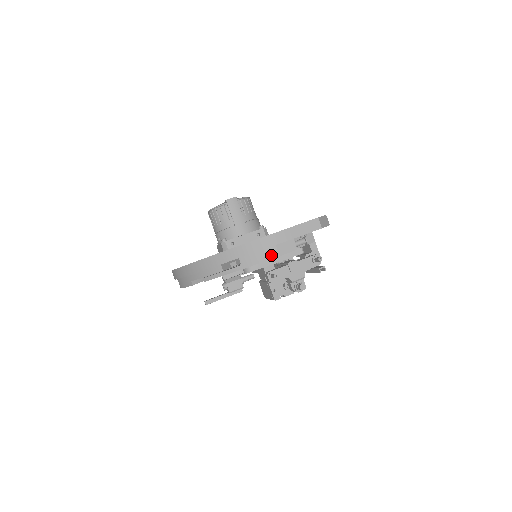
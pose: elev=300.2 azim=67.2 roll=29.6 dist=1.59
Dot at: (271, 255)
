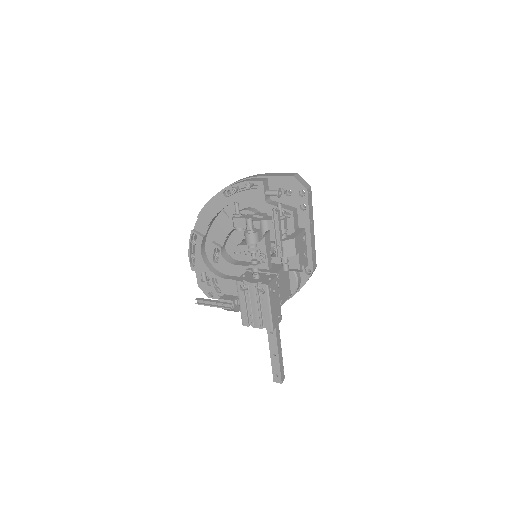
Dot at: (243, 181)
